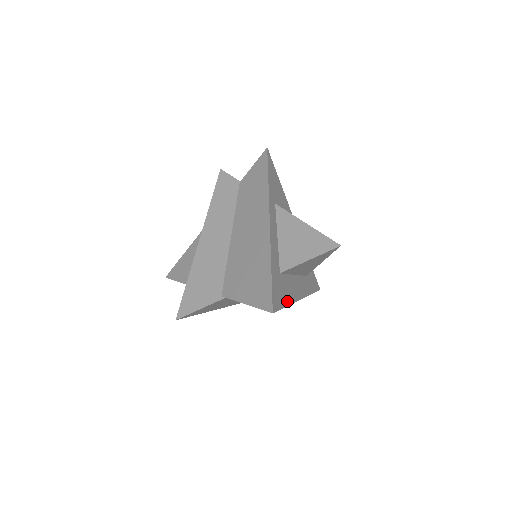
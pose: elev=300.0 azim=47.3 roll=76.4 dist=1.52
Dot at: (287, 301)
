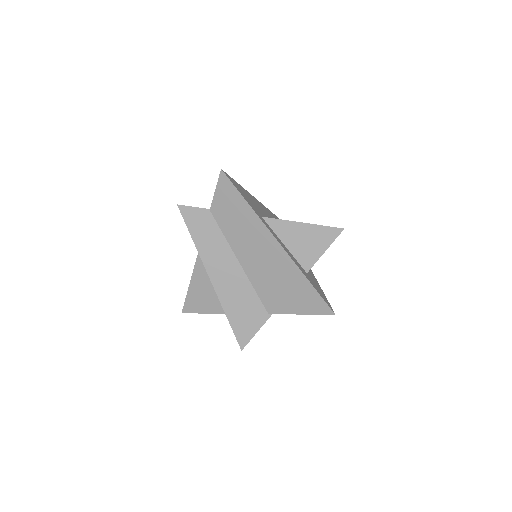
Dot at: (319, 285)
